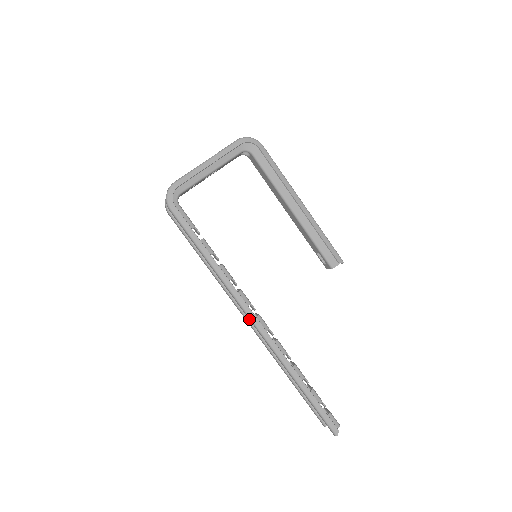
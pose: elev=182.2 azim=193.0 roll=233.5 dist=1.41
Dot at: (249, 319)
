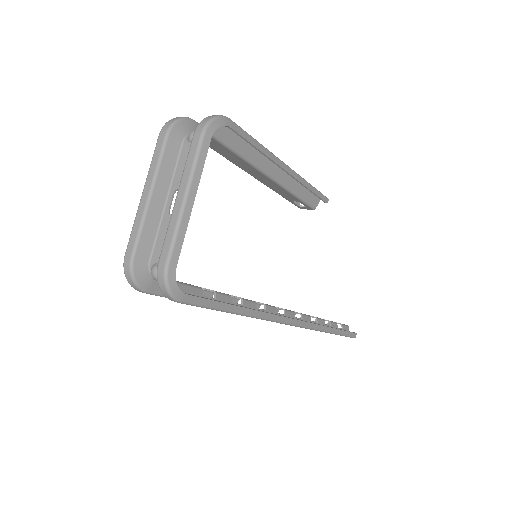
Dot at: occluded
